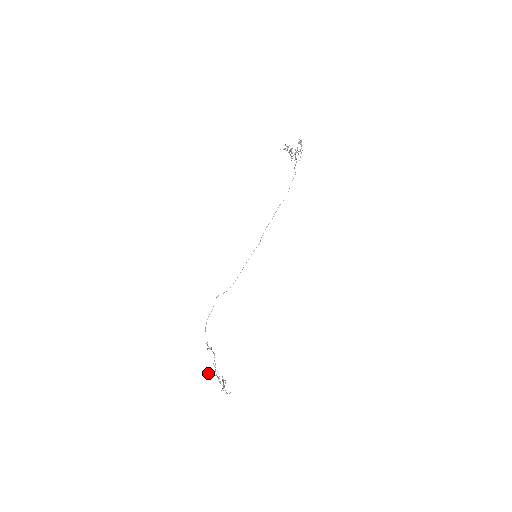
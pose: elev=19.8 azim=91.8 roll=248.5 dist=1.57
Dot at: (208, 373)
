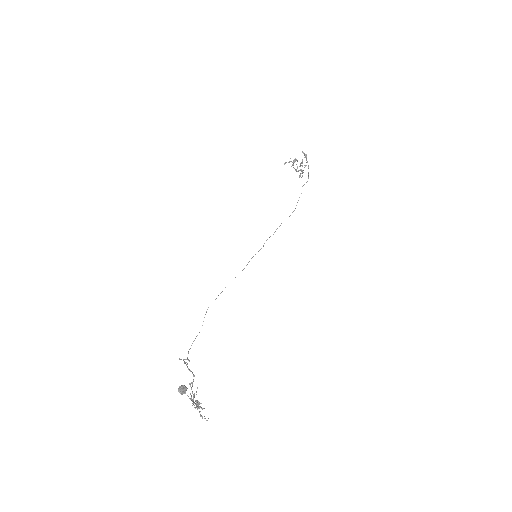
Dot at: (179, 390)
